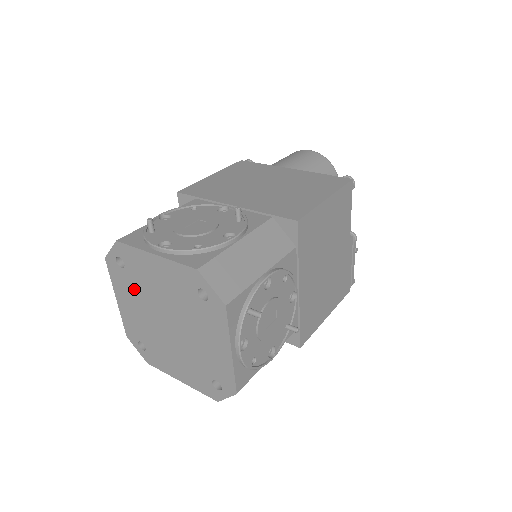
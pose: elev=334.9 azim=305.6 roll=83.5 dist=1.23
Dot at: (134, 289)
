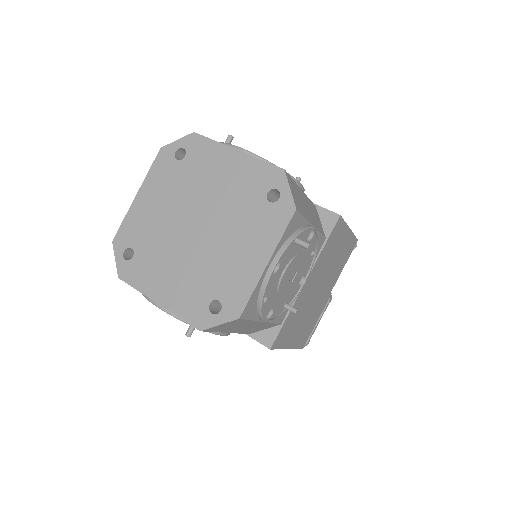
Dot at: (176, 184)
